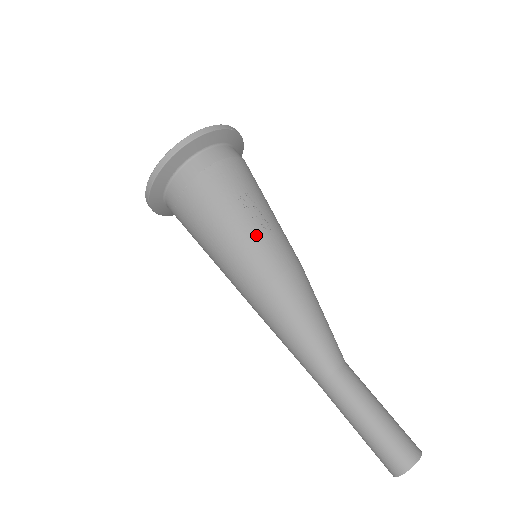
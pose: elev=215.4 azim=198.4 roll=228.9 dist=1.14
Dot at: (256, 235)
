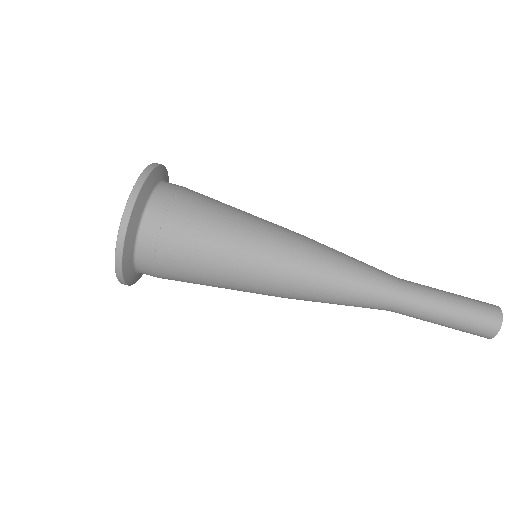
Dot at: (260, 219)
